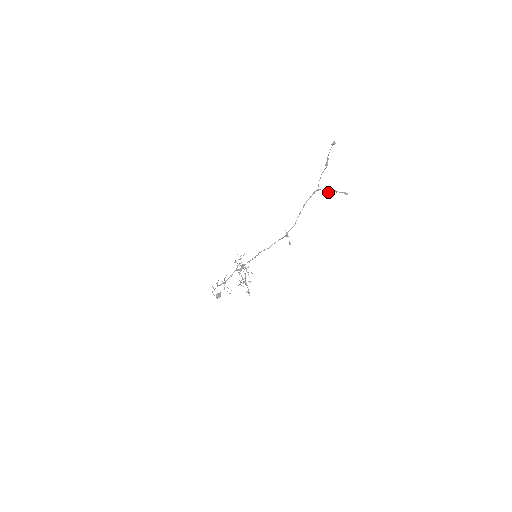
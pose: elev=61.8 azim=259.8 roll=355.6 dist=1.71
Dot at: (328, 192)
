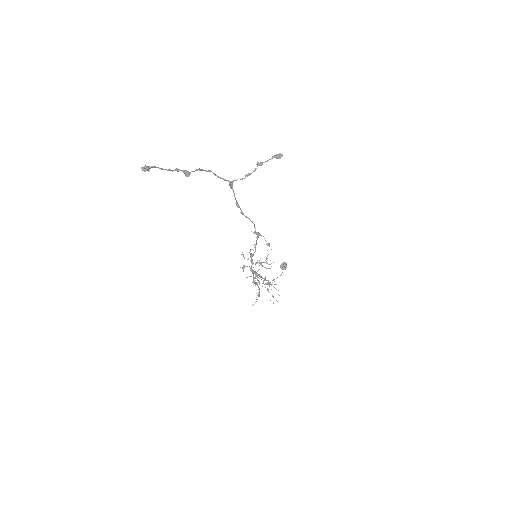
Dot at: (248, 175)
